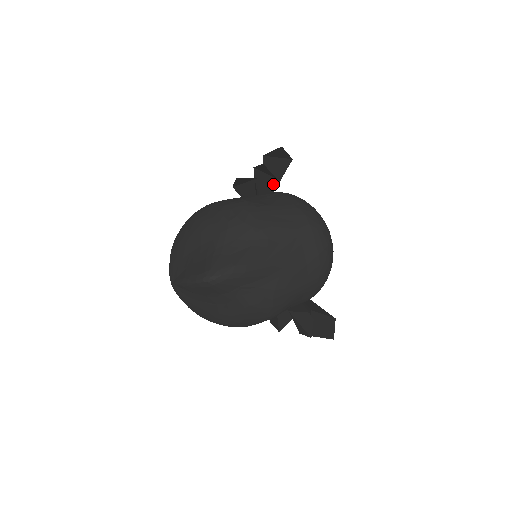
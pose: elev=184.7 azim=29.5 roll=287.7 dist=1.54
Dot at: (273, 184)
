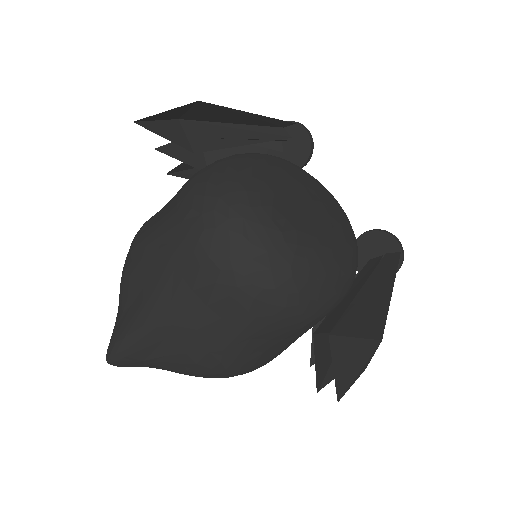
Dot at: (230, 138)
